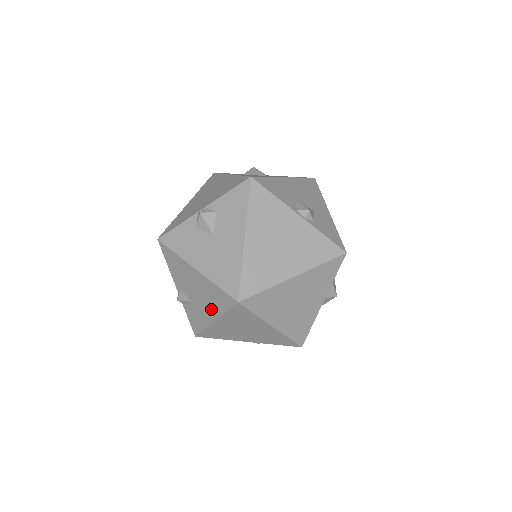
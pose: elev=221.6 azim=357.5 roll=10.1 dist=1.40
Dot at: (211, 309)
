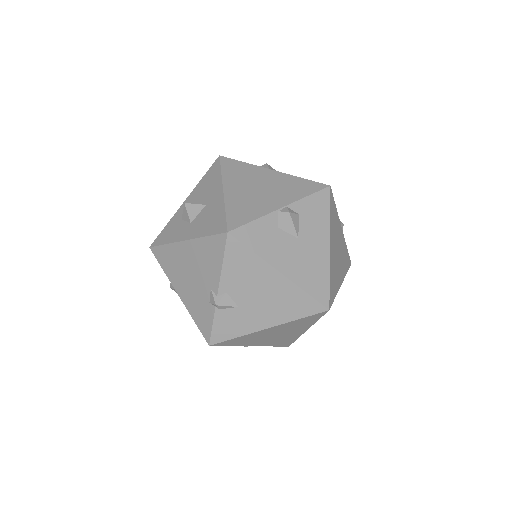
Dot at: (274, 316)
